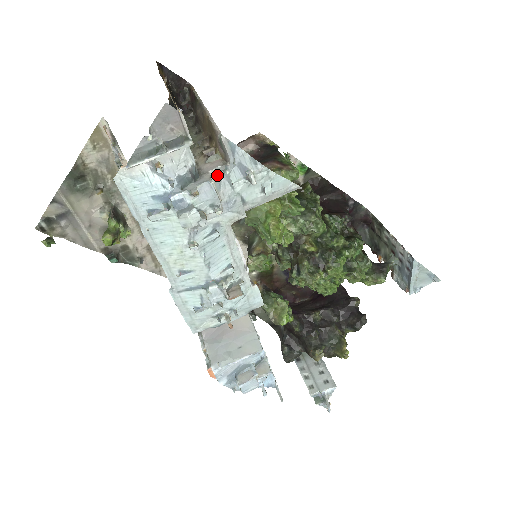
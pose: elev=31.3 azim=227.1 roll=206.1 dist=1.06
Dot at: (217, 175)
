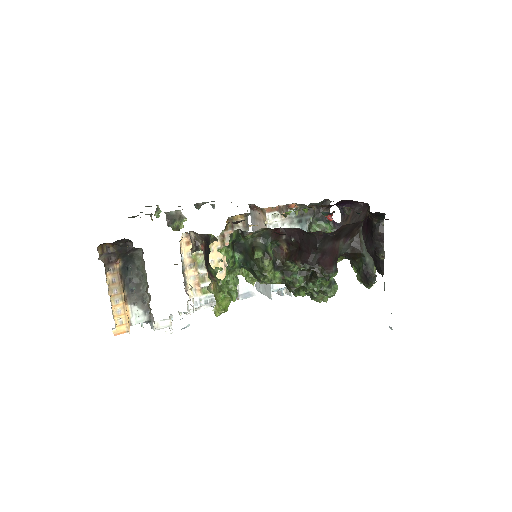
Dot at: (157, 321)
